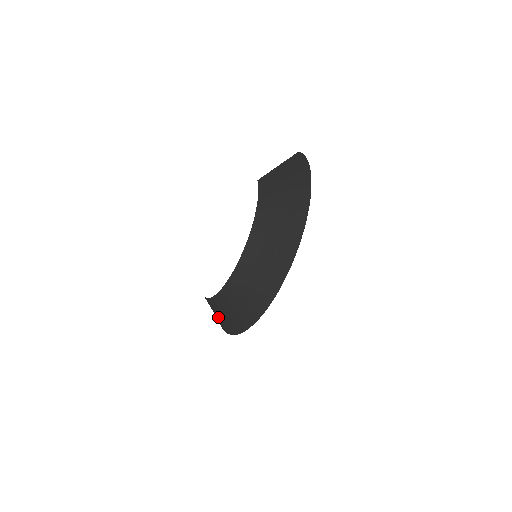
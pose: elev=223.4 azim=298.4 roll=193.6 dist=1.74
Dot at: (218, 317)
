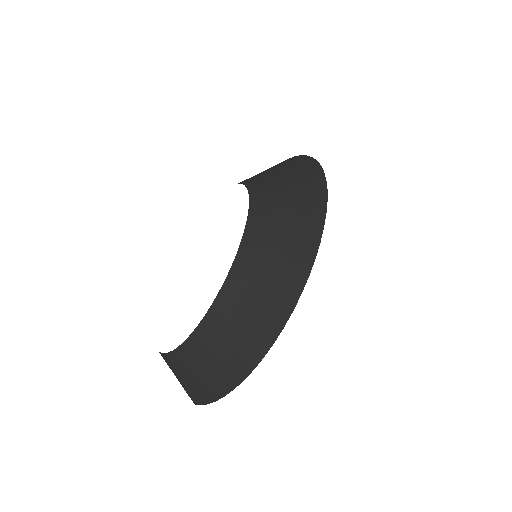
Dot at: (199, 376)
